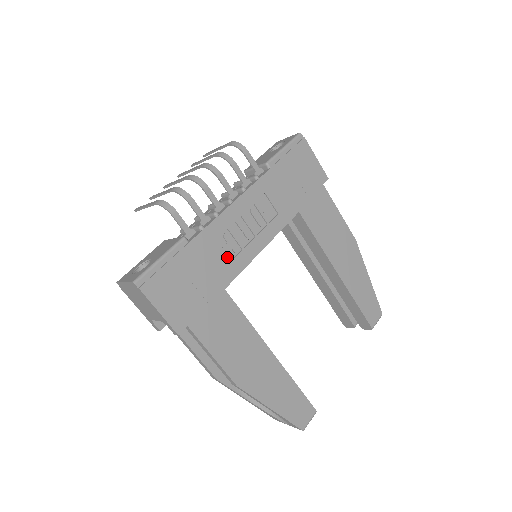
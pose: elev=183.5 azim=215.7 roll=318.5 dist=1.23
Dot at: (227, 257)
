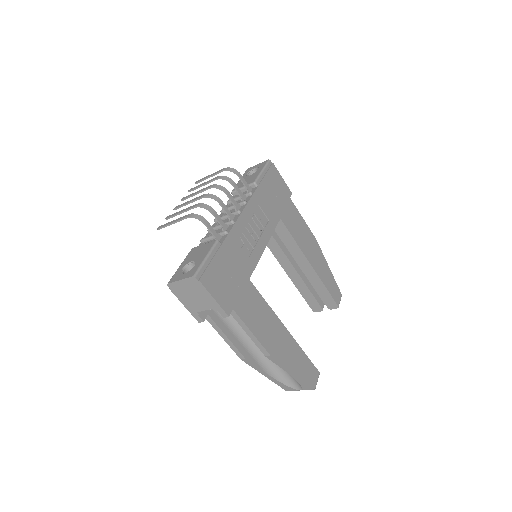
Dot at: (246, 254)
